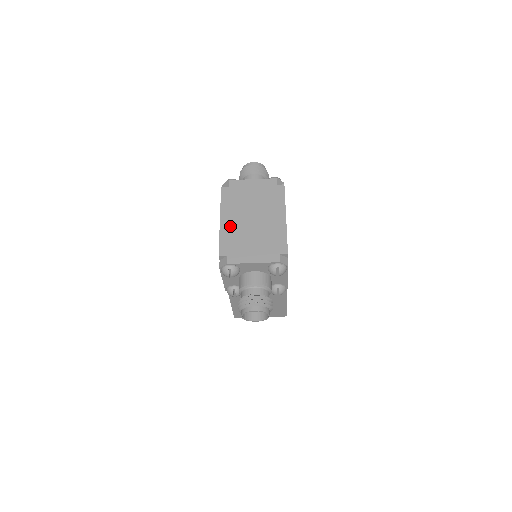
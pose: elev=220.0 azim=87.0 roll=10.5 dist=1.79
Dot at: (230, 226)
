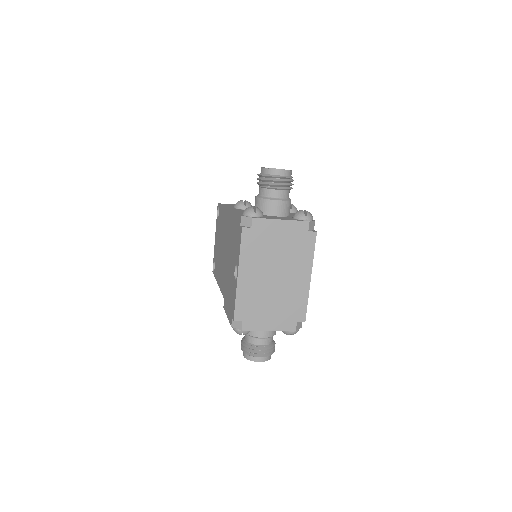
Dot at: (249, 285)
